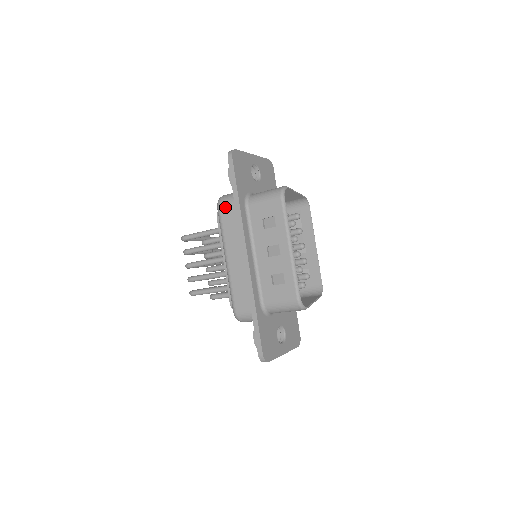
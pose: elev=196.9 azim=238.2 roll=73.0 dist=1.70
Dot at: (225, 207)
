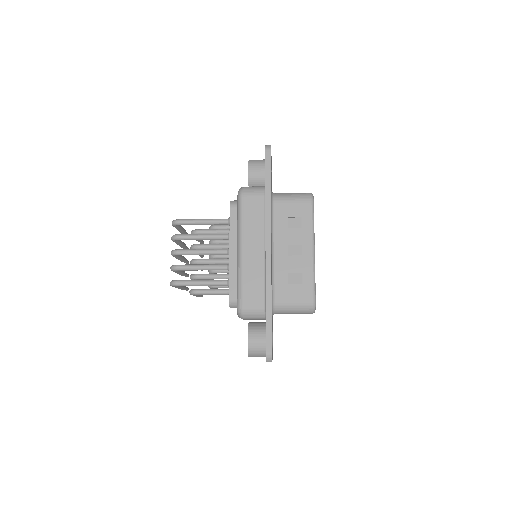
Dot at: (250, 197)
